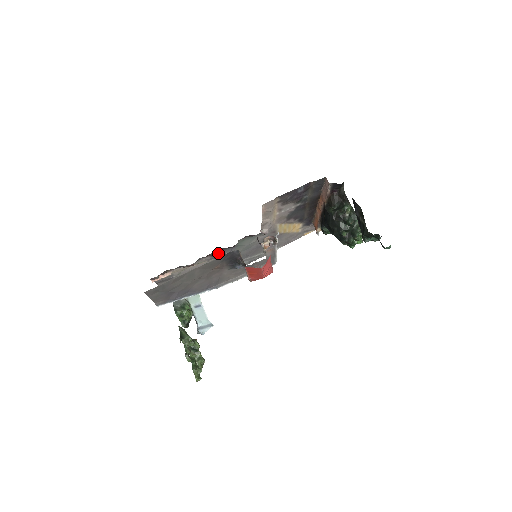
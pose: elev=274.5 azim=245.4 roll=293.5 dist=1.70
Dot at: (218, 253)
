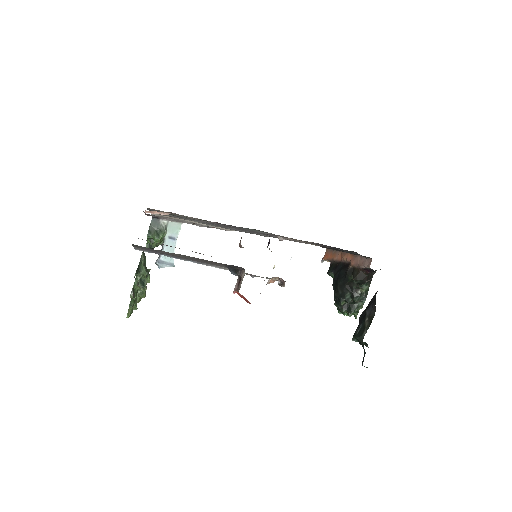
Dot at: (225, 224)
